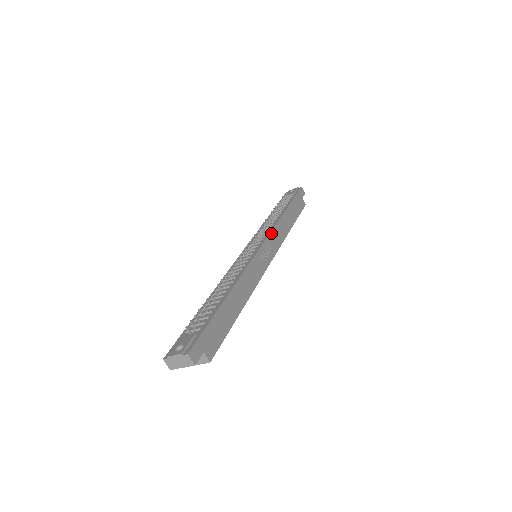
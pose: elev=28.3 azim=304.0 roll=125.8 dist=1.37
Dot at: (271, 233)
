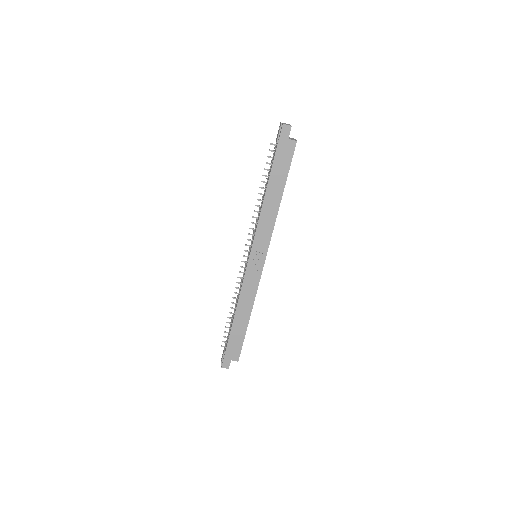
Dot at: (255, 235)
